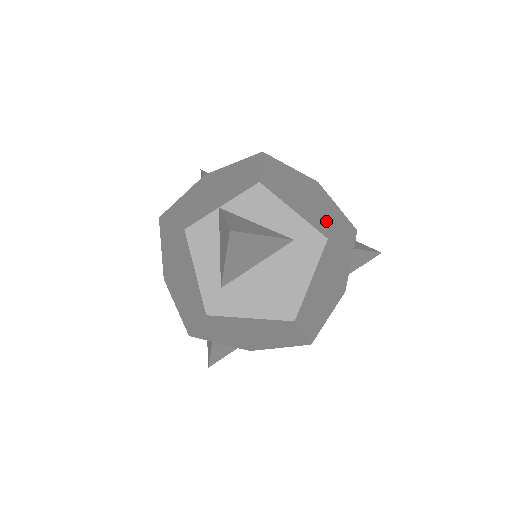
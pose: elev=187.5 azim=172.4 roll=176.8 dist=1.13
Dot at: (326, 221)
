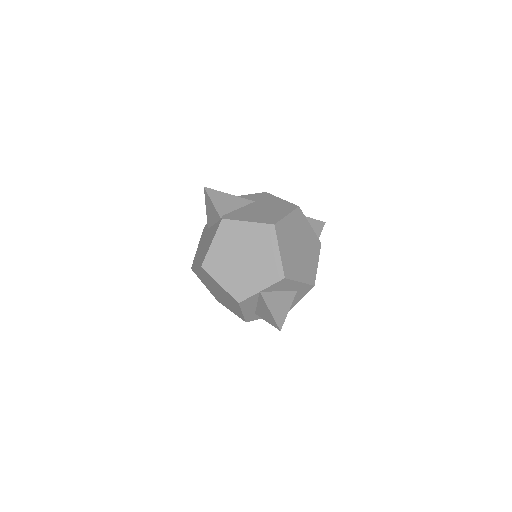
Dot at: (311, 264)
